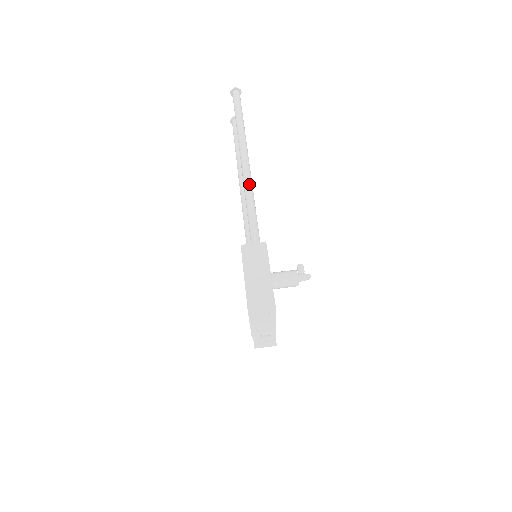
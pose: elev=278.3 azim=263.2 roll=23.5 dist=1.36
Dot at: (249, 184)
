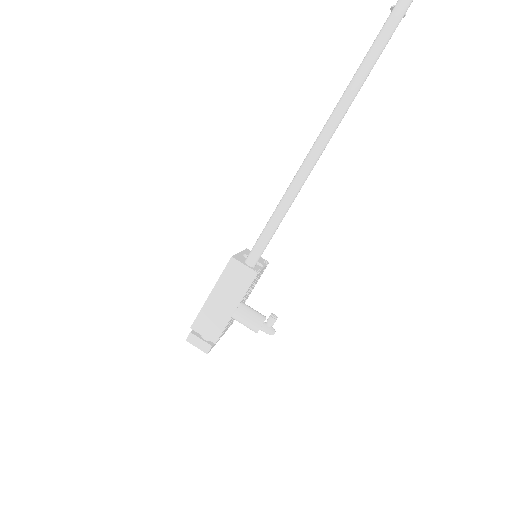
Dot at: (300, 180)
